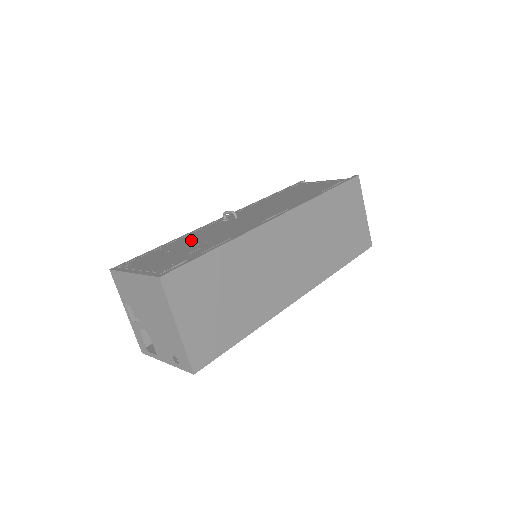
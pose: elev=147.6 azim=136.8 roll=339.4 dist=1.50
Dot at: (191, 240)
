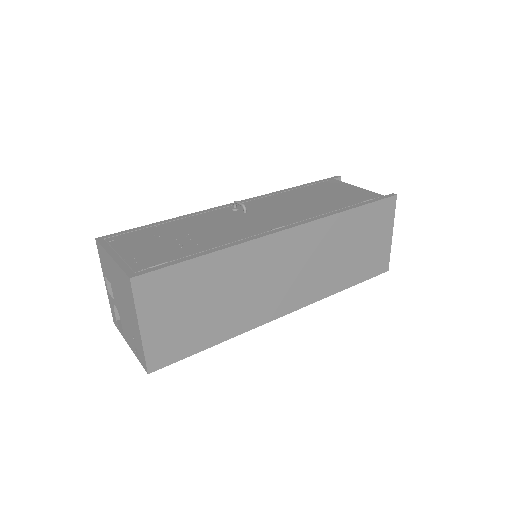
Dot at: (188, 228)
